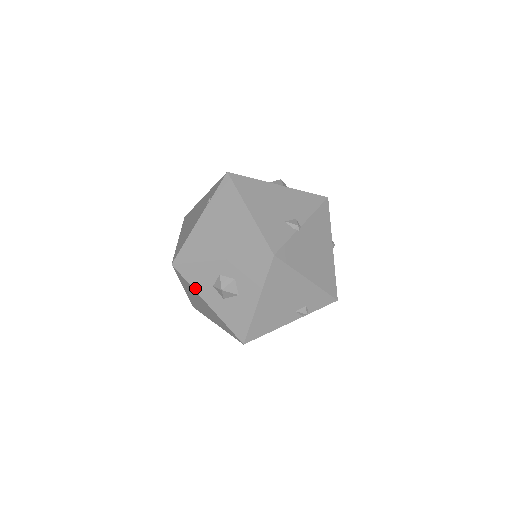
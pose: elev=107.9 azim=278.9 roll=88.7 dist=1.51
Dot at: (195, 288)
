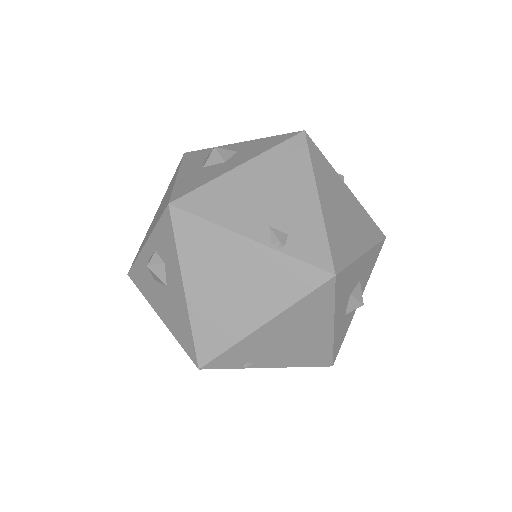
Dot at: (183, 164)
